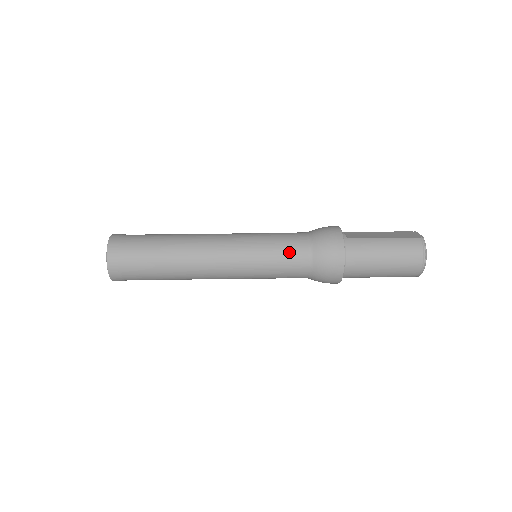
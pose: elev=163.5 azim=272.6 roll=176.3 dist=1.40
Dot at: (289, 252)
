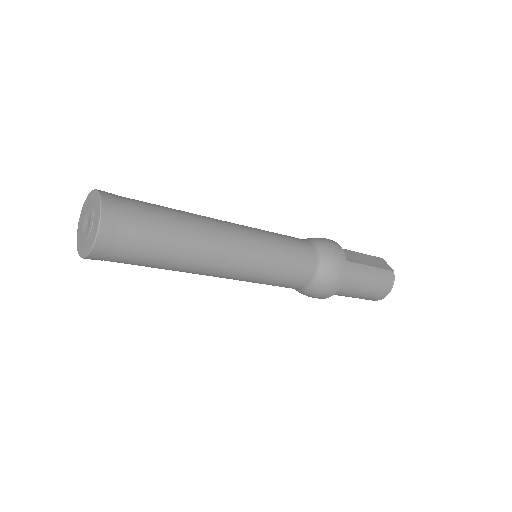
Dot at: (300, 267)
